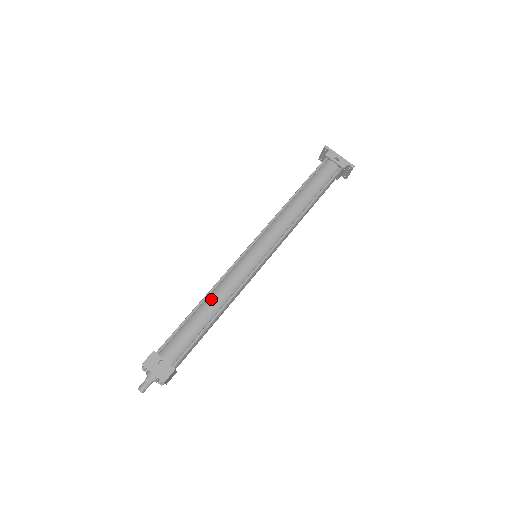
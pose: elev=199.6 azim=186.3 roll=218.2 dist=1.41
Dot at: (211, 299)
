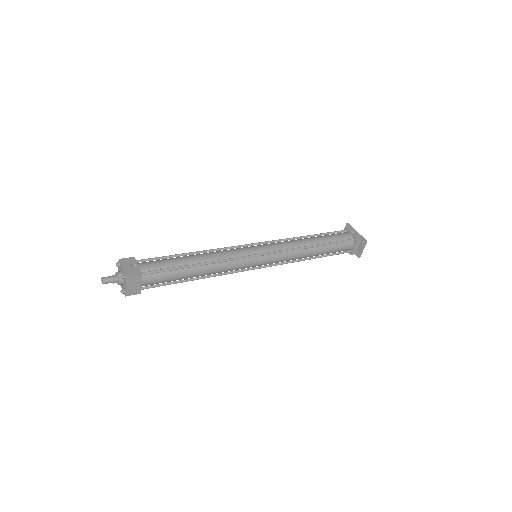
Dot at: (202, 254)
